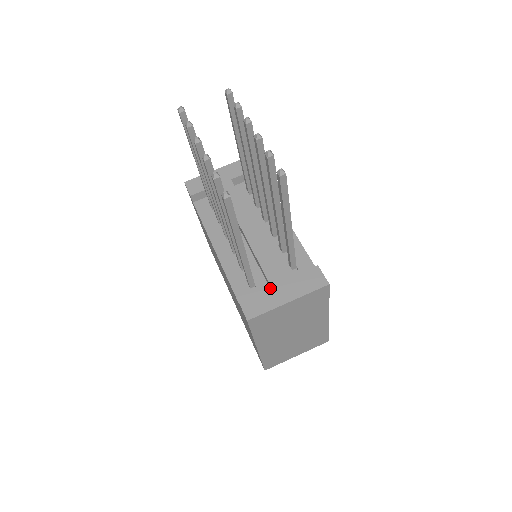
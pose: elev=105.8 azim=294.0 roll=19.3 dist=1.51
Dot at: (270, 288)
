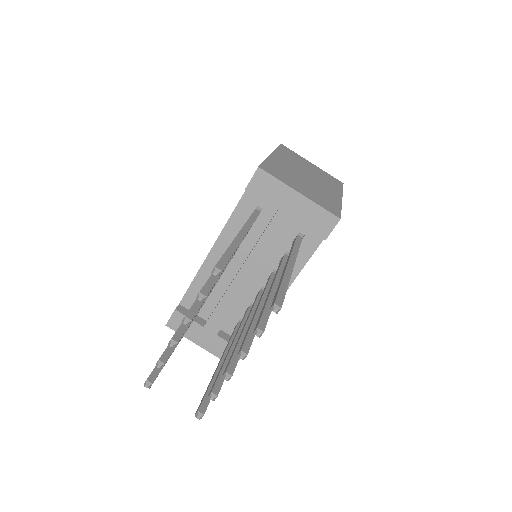
Dot at: (201, 328)
